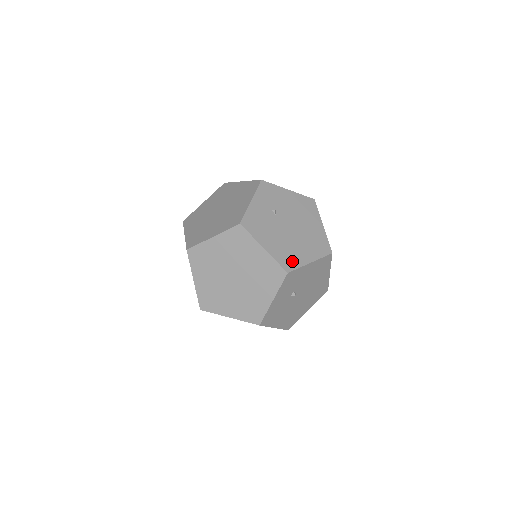
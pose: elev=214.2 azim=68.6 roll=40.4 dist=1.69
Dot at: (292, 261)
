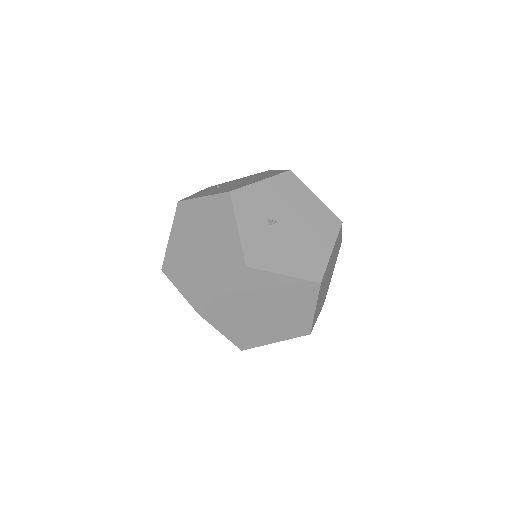
Dot at: occluded
